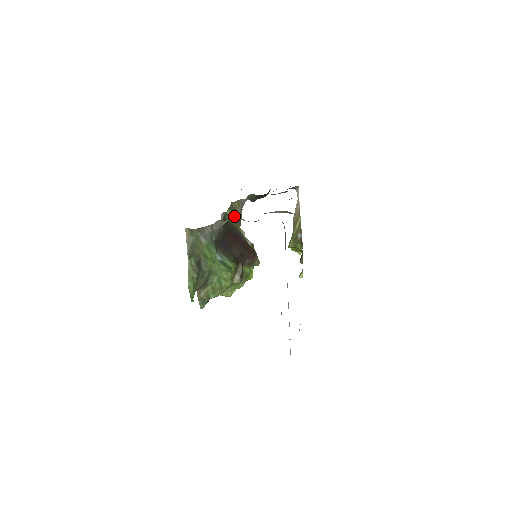
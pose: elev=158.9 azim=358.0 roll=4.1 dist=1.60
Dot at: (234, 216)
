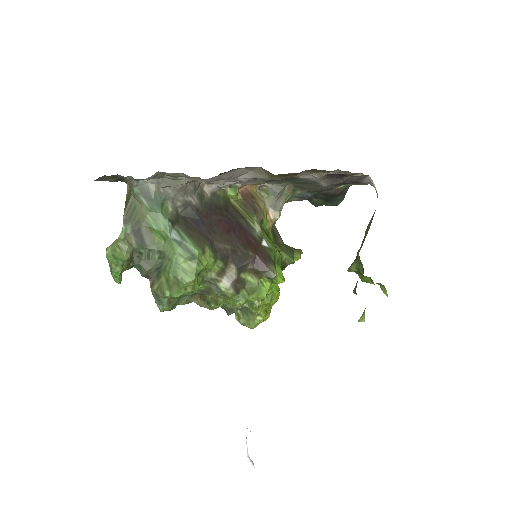
Dot at: (249, 204)
